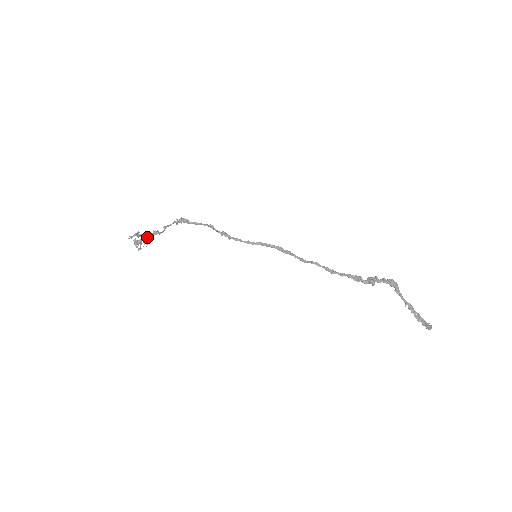
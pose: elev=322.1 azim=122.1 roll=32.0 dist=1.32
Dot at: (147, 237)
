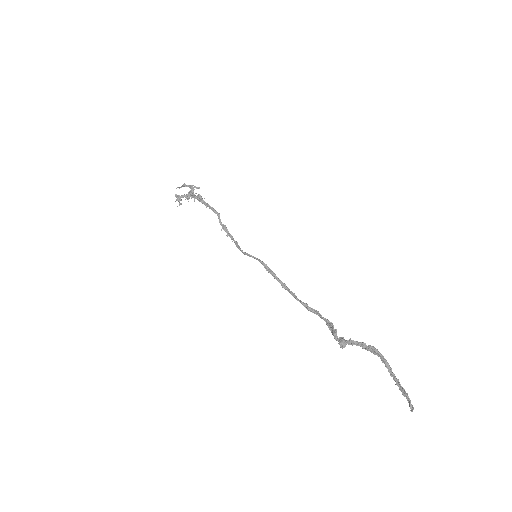
Dot at: (187, 194)
